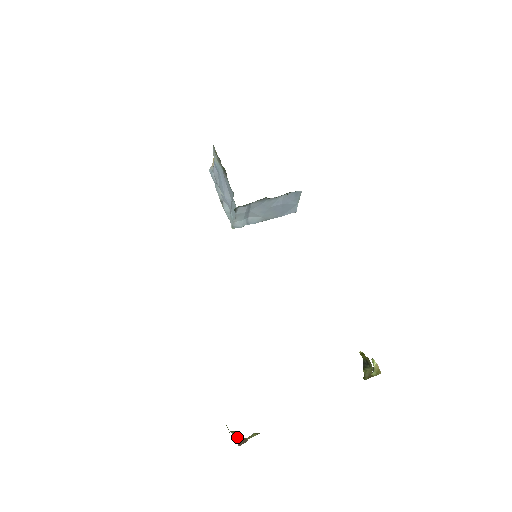
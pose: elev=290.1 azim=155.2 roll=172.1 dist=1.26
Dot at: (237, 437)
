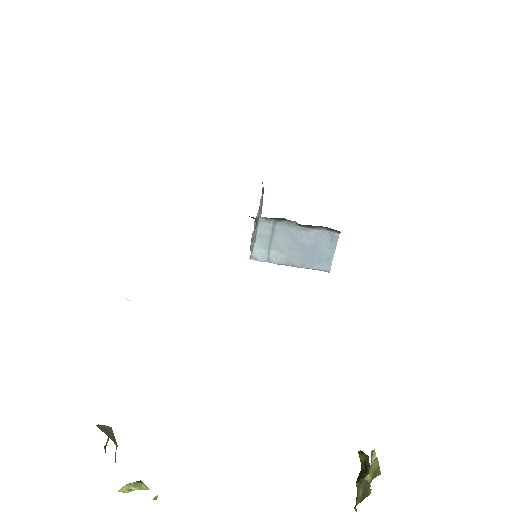
Dot at: (105, 427)
